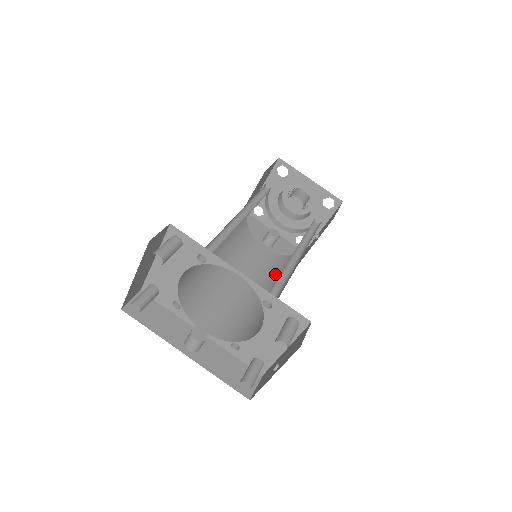
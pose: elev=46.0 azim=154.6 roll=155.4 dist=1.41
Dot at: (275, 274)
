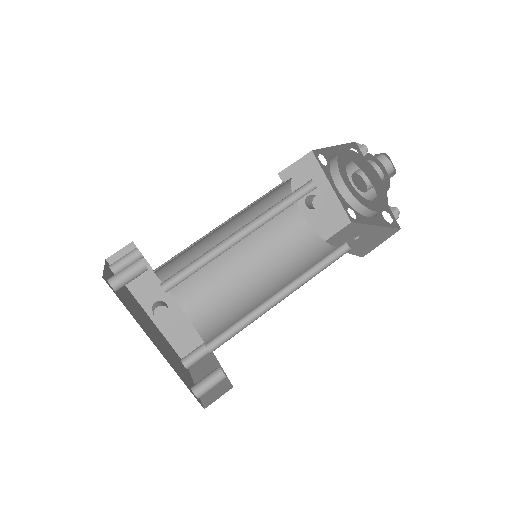
Dot at: (285, 257)
